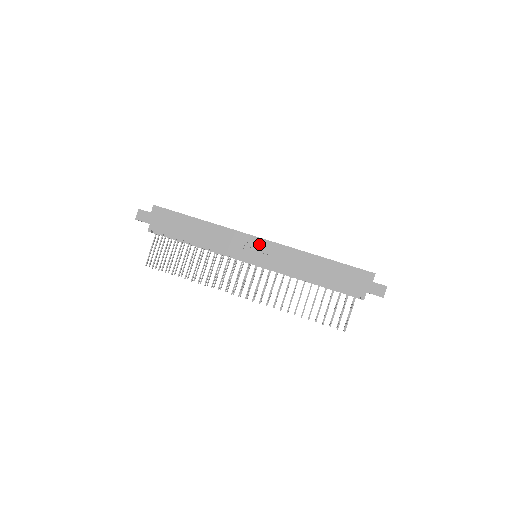
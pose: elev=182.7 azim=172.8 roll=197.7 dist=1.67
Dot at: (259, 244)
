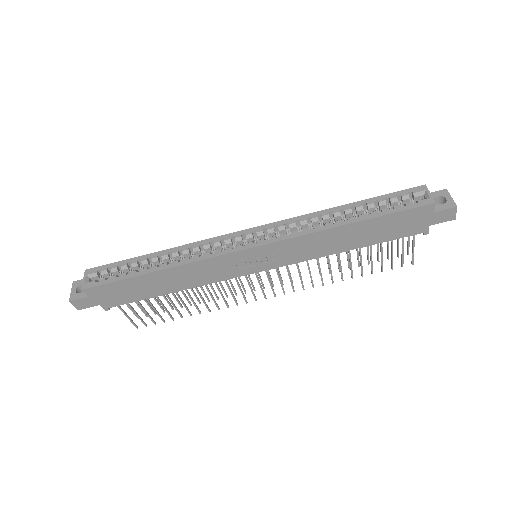
Dot at: (254, 254)
